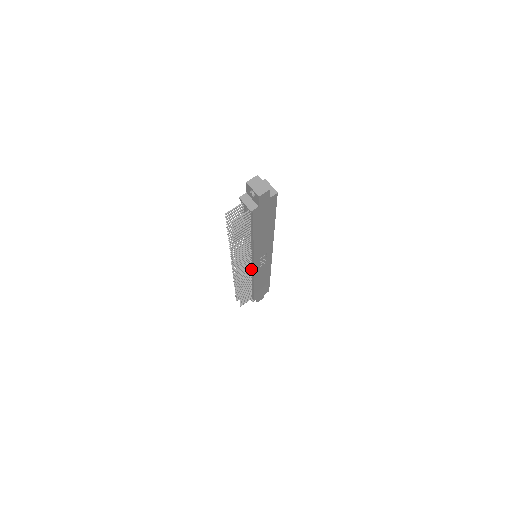
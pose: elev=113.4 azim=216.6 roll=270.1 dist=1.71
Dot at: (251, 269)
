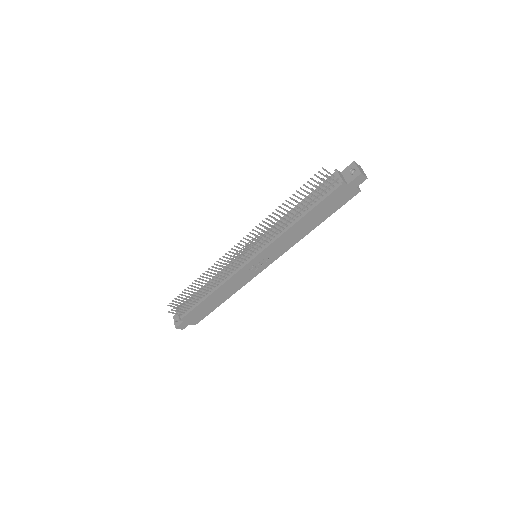
Dot at: (241, 265)
